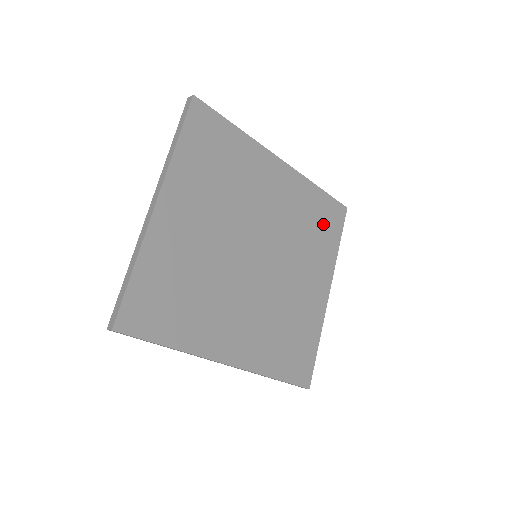
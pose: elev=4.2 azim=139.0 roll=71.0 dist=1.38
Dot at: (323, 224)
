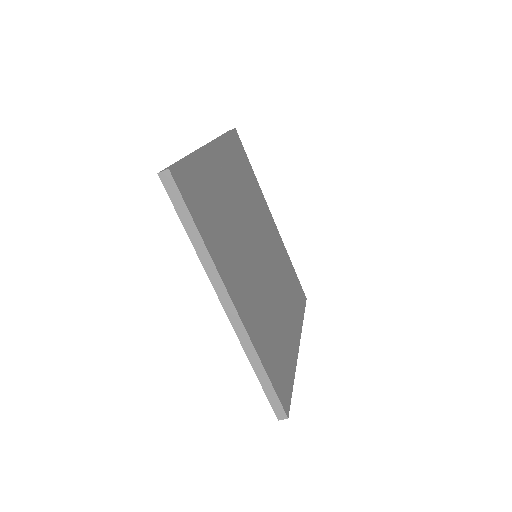
Dot at: (294, 289)
